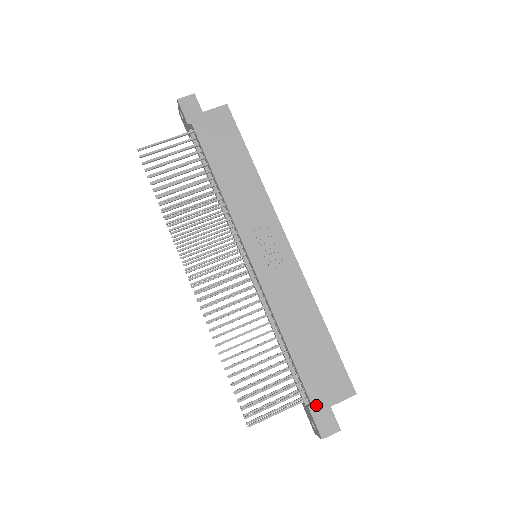
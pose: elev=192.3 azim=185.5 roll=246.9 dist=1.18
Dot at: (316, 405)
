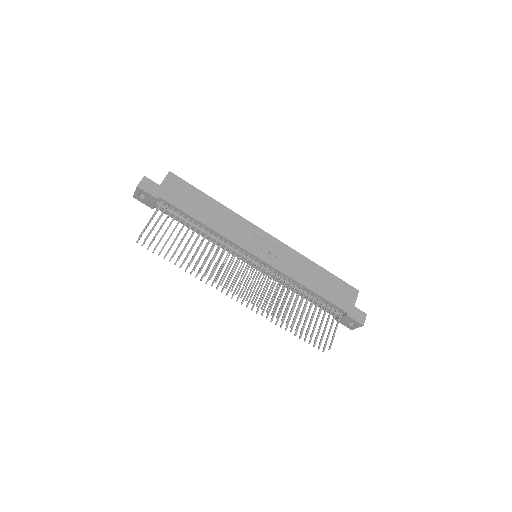
Dot at: (349, 311)
